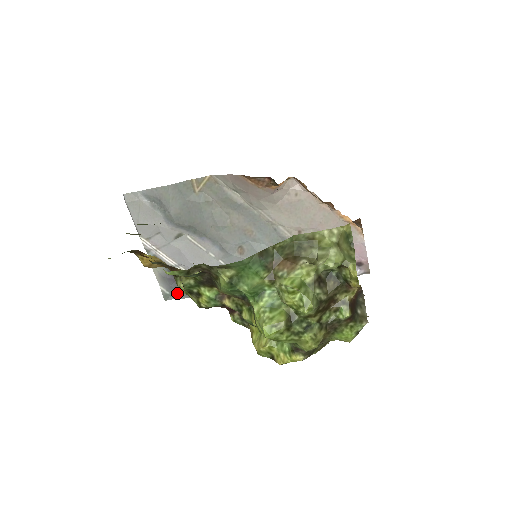
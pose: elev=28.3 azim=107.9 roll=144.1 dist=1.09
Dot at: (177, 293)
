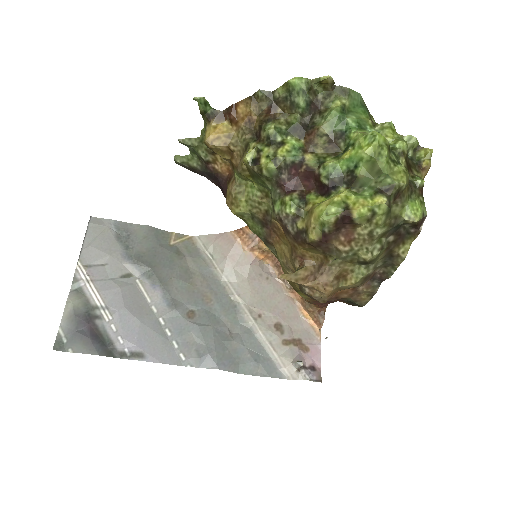
Dot at: (79, 343)
